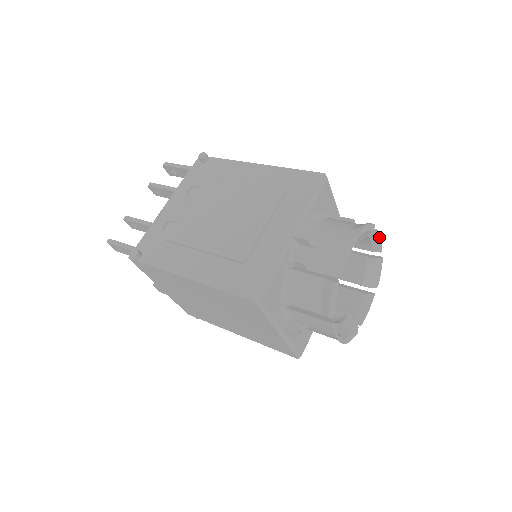
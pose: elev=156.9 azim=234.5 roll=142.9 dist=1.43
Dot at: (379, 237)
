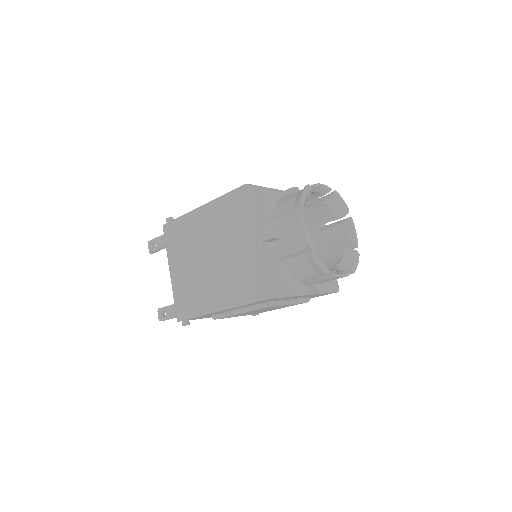
Dot at: (354, 229)
